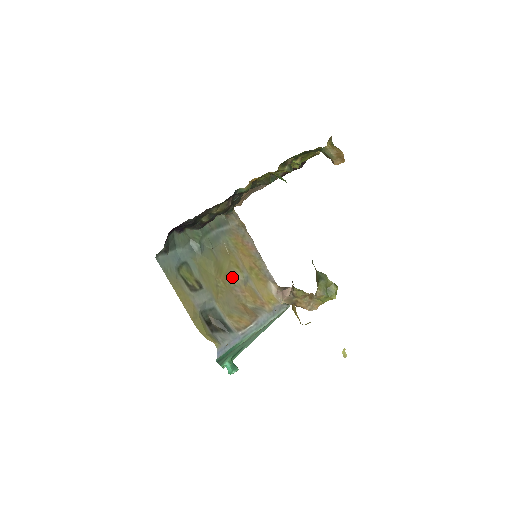
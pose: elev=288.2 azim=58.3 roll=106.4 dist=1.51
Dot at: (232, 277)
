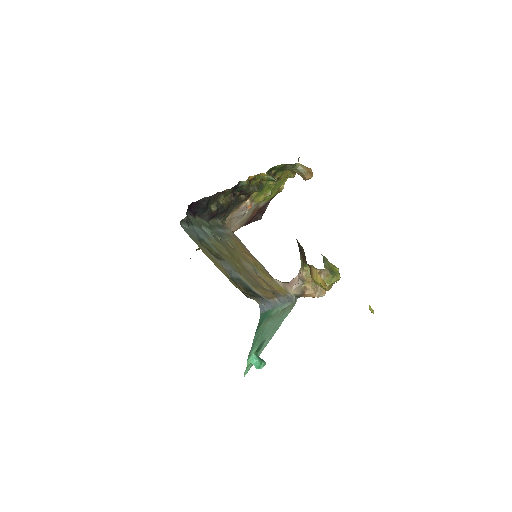
Dot at: (243, 264)
